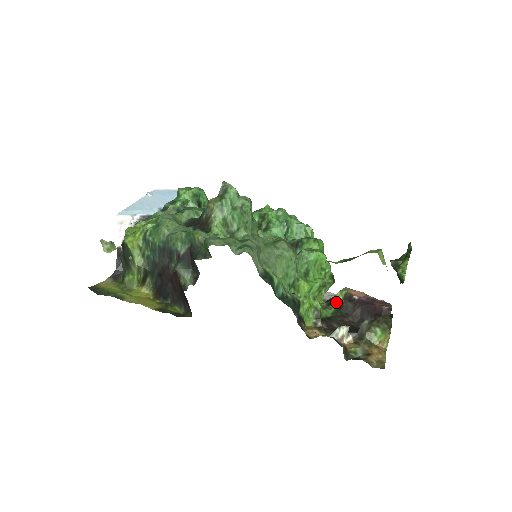
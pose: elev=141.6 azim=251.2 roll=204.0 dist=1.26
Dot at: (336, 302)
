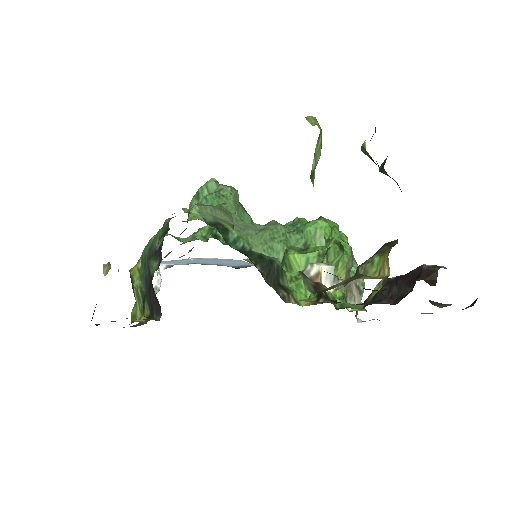
Dot at: (371, 296)
